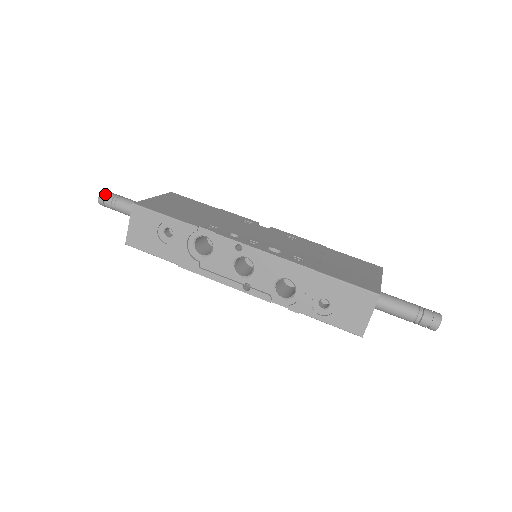
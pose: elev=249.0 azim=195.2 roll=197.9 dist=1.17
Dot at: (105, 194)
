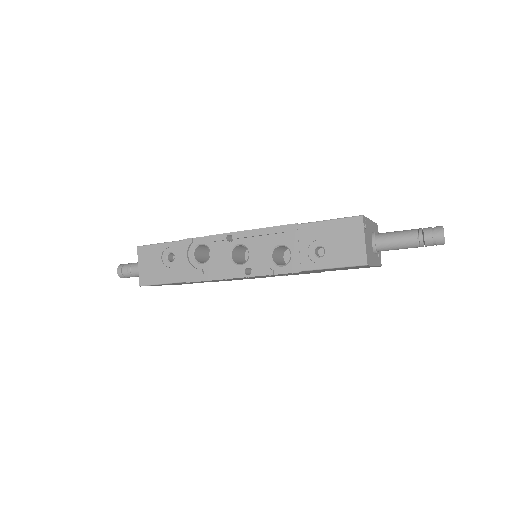
Dot at: (122, 265)
